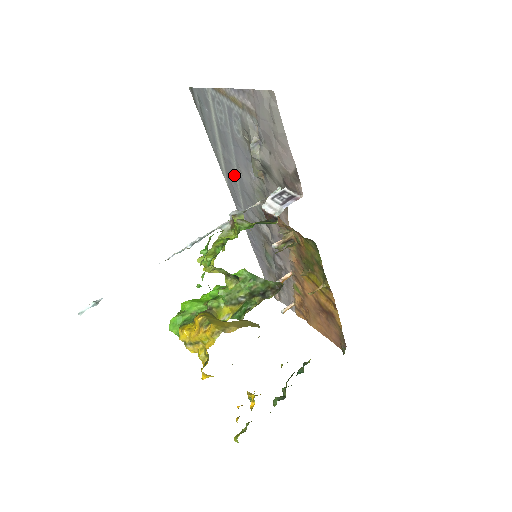
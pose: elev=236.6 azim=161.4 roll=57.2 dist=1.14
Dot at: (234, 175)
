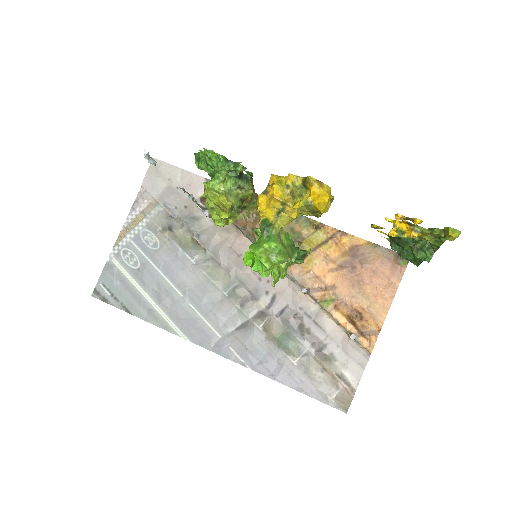
Dot at: (183, 305)
